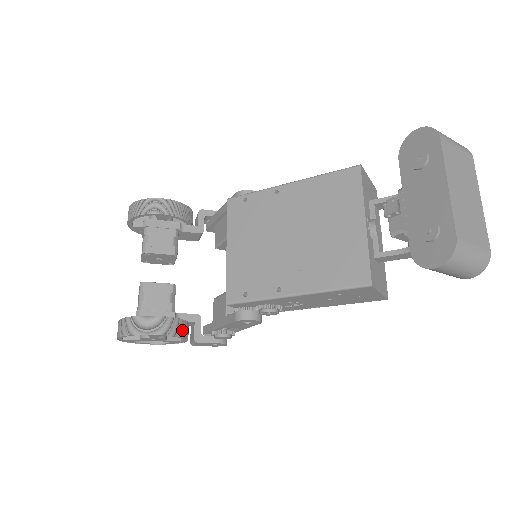
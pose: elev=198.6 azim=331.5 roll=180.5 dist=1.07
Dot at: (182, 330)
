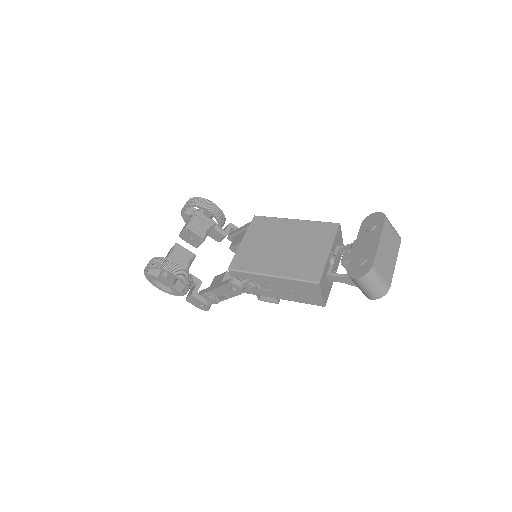
Dot at: (188, 282)
